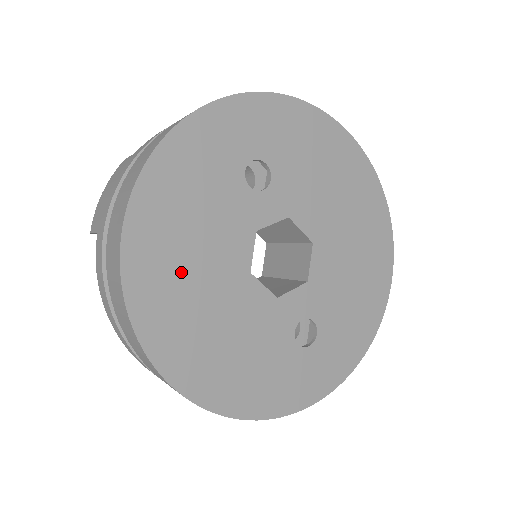
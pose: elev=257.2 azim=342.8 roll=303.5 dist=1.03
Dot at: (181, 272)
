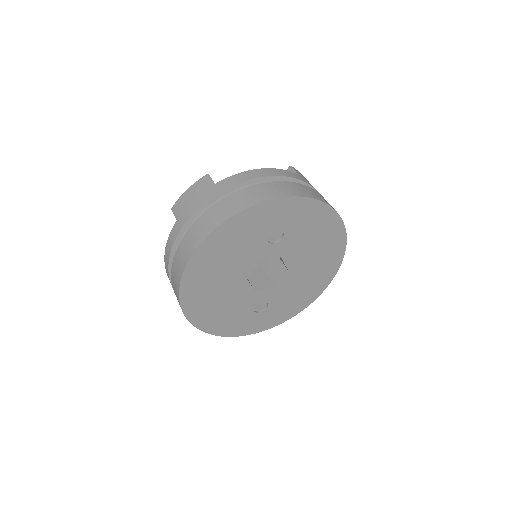
Dot at: (213, 274)
